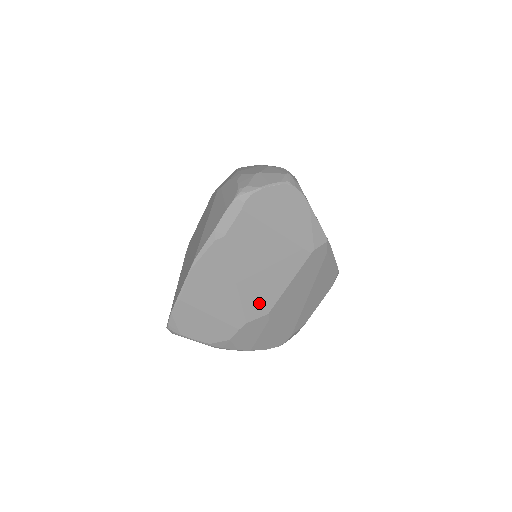
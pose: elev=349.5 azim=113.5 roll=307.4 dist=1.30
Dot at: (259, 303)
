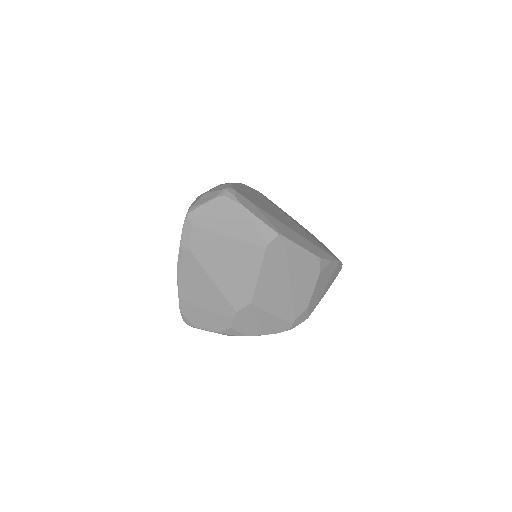
Dot at: (240, 295)
